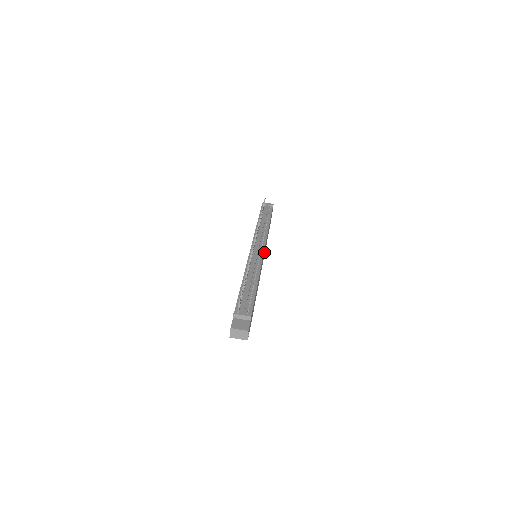
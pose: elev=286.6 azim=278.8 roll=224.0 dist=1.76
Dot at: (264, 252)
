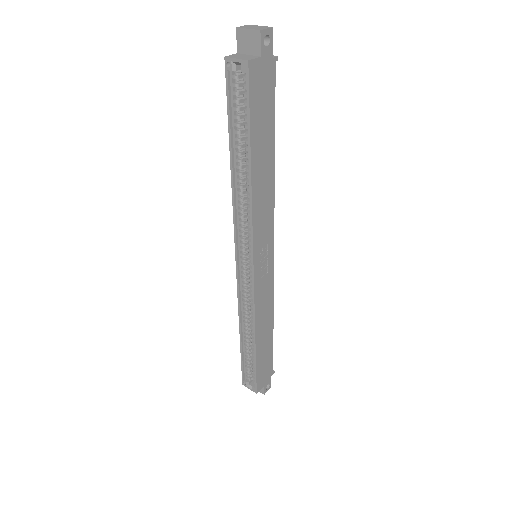
Dot at: (263, 282)
